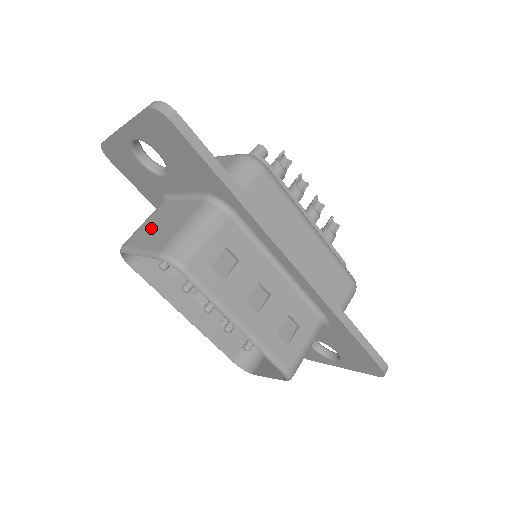
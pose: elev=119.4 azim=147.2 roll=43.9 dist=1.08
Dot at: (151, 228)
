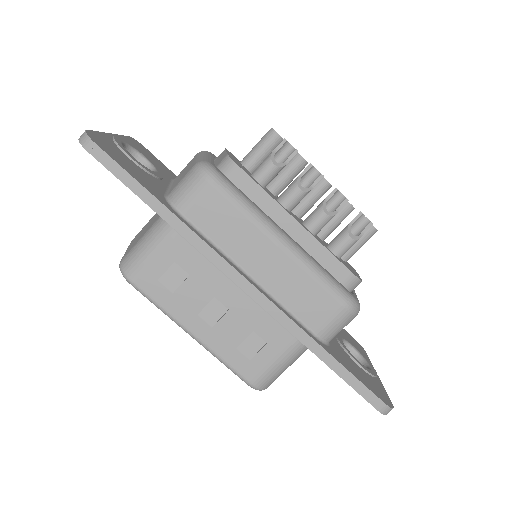
Dot at: (143, 229)
